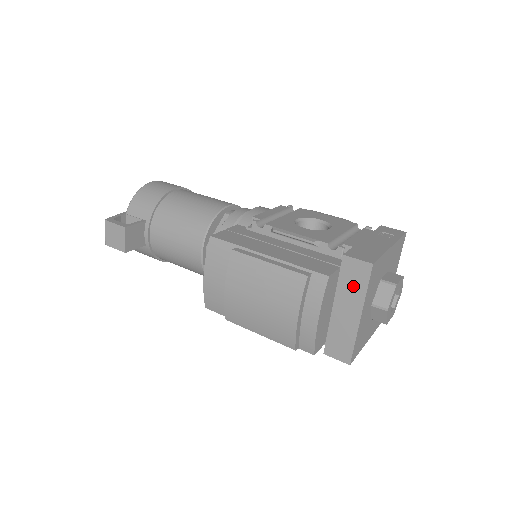
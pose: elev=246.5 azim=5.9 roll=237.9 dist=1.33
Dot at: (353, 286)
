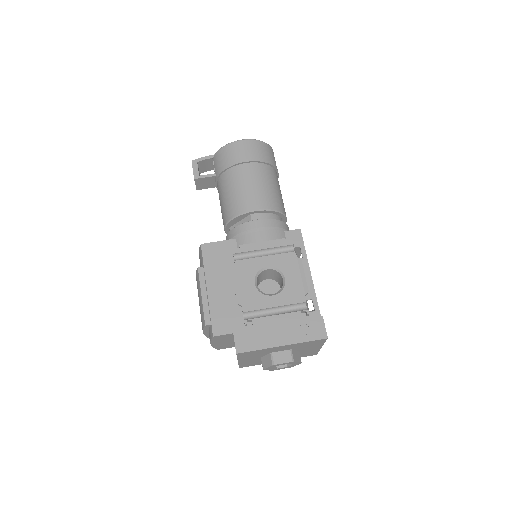
Dot at: occluded
